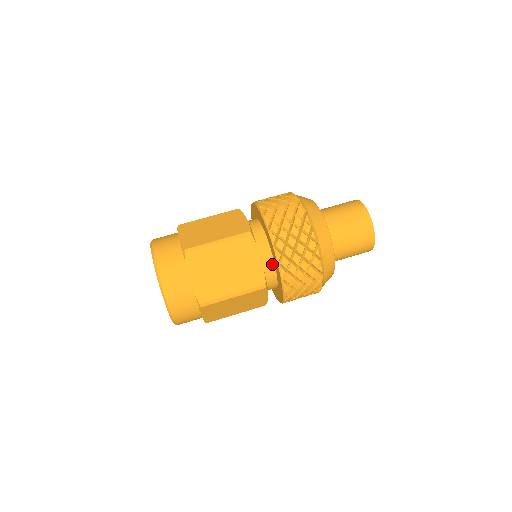
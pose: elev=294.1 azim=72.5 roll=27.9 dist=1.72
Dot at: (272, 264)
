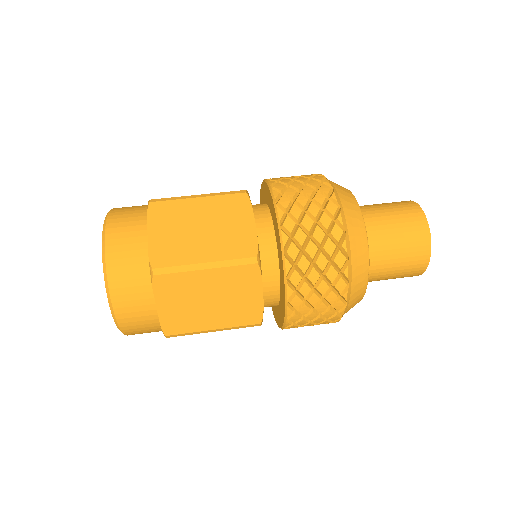
Dot at: (272, 240)
